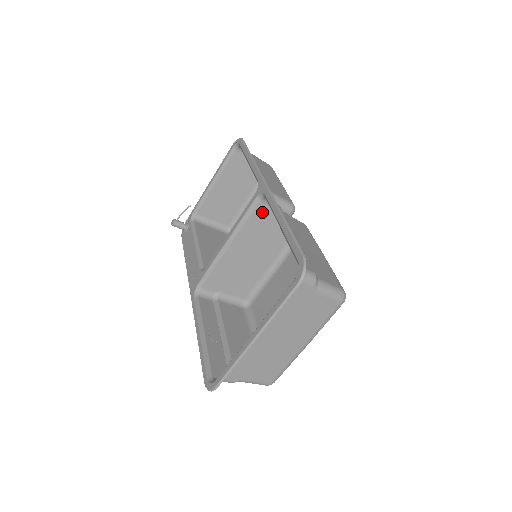
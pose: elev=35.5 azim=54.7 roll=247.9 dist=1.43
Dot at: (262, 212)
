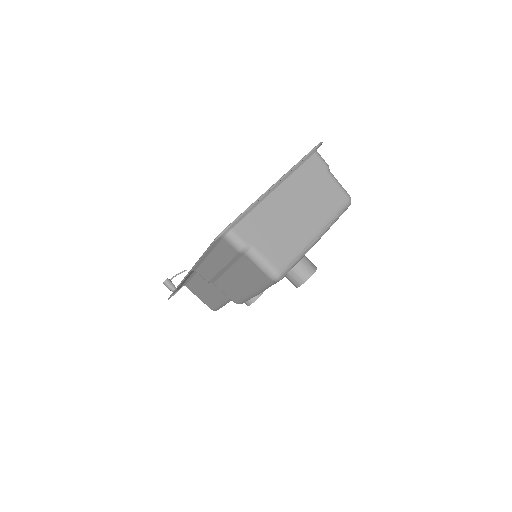
Dot at: occluded
